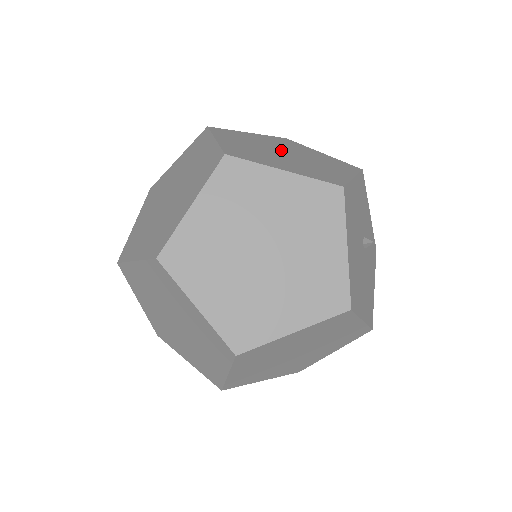
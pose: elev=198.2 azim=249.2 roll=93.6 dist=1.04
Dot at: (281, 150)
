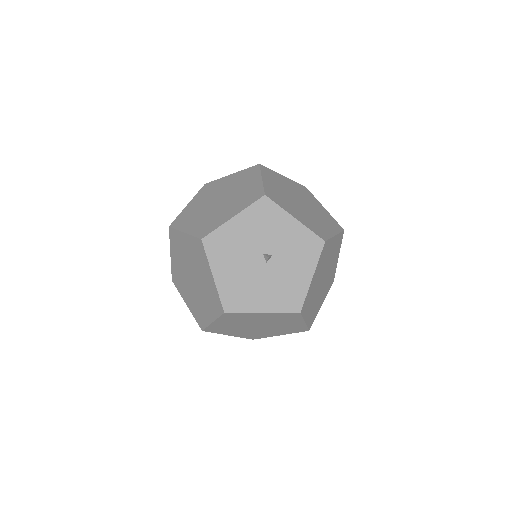
Dot at: (322, 279)
